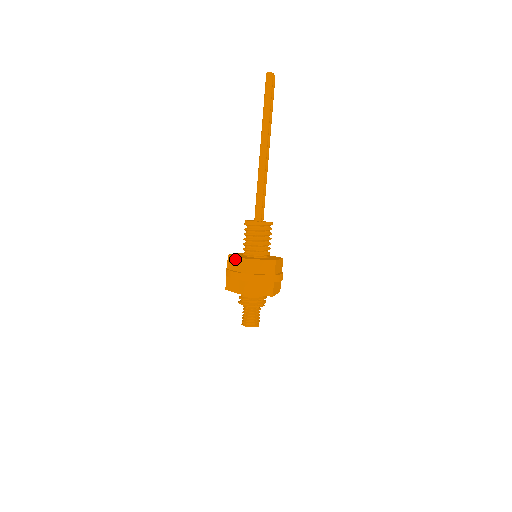
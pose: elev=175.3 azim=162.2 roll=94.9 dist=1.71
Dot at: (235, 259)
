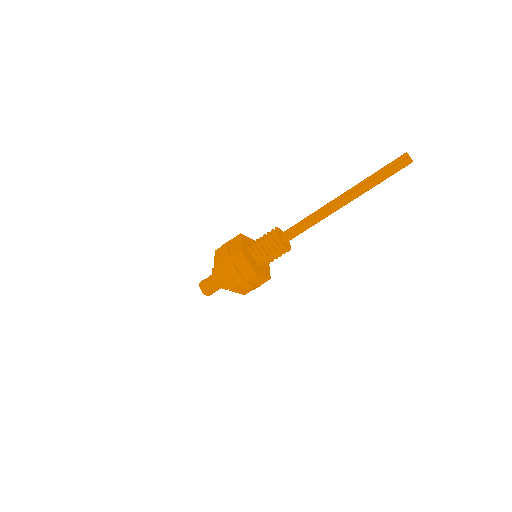
Dot at: (245, 261)
